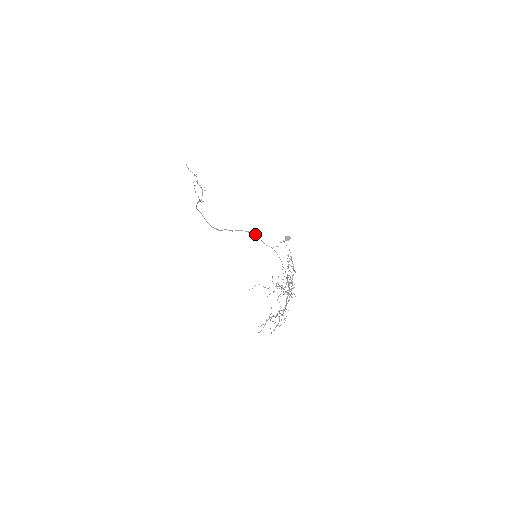
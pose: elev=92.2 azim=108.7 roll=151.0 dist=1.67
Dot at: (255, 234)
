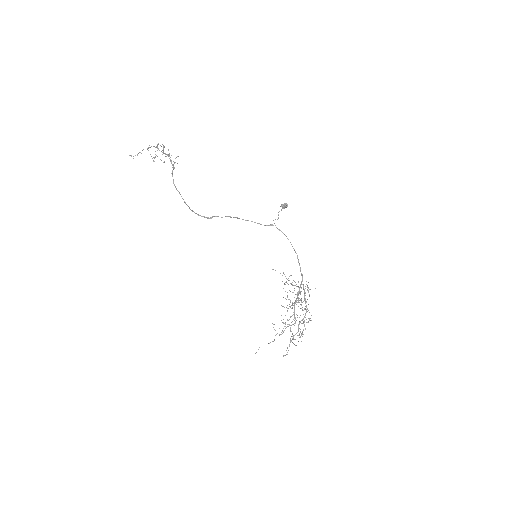
Dot at: (245, 220)
